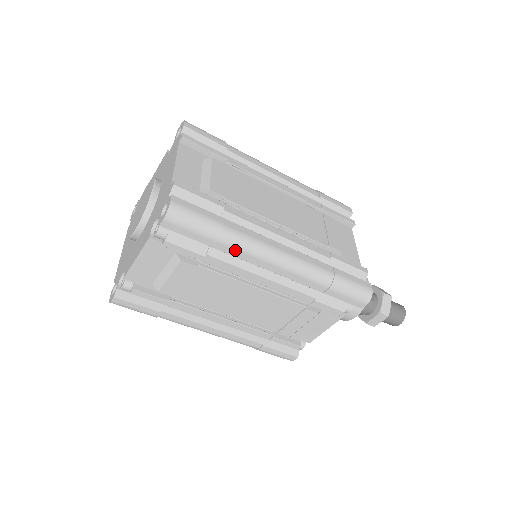
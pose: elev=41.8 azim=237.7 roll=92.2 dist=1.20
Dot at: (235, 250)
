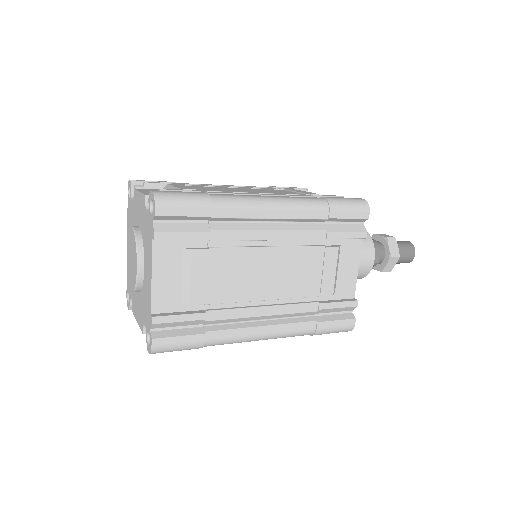
Dot at: occluded
